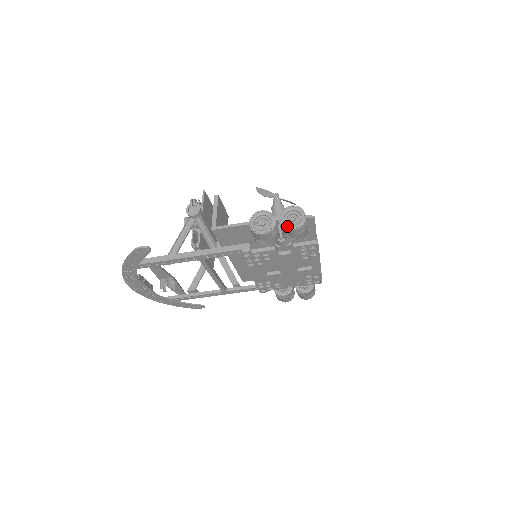
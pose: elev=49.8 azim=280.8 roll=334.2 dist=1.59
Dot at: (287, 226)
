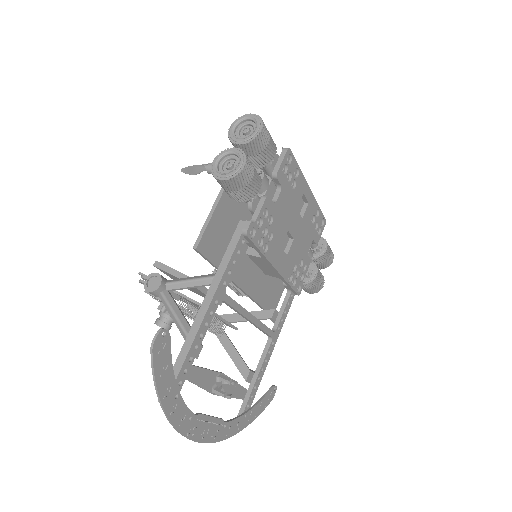
Dot at: (252, 136)
